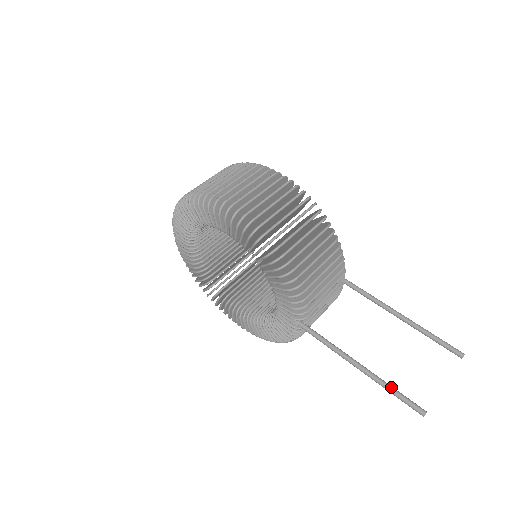
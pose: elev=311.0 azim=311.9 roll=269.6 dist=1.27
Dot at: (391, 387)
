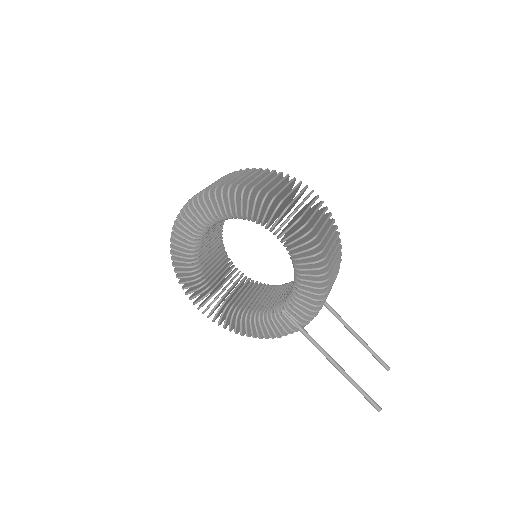
Dot at: occluded
